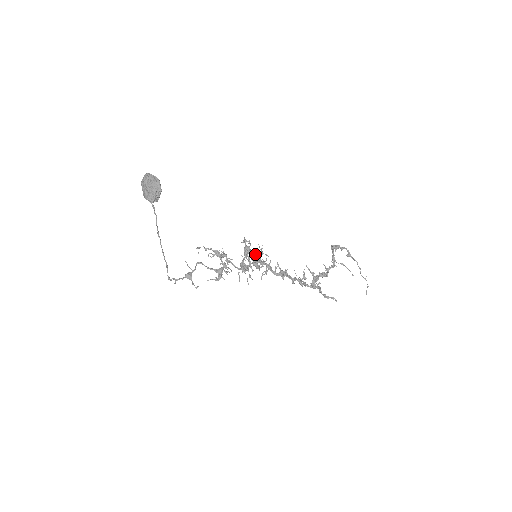
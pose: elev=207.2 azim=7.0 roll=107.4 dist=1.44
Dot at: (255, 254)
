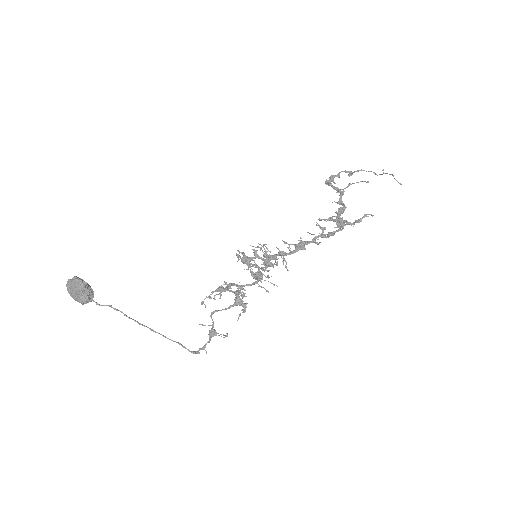
Dot at: (256, 256)
